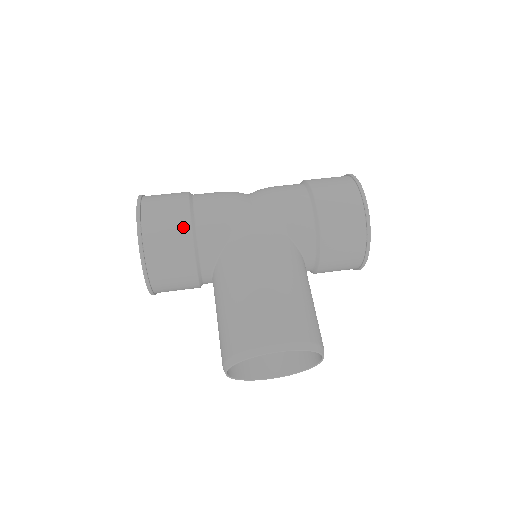
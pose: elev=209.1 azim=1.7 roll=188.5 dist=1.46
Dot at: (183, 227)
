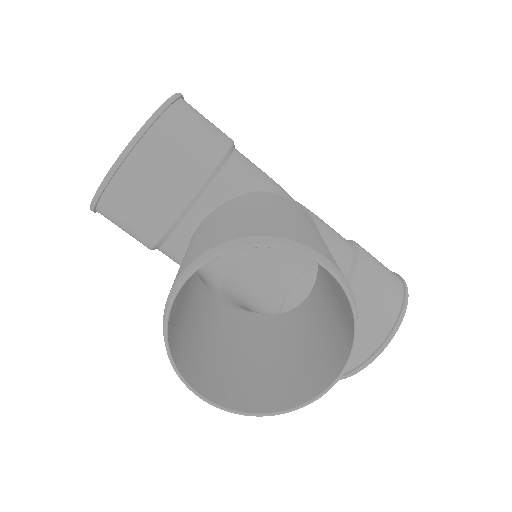
Dot at: (222, 138)
